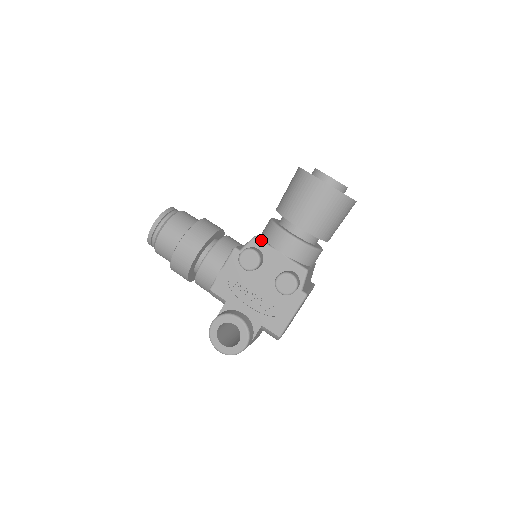
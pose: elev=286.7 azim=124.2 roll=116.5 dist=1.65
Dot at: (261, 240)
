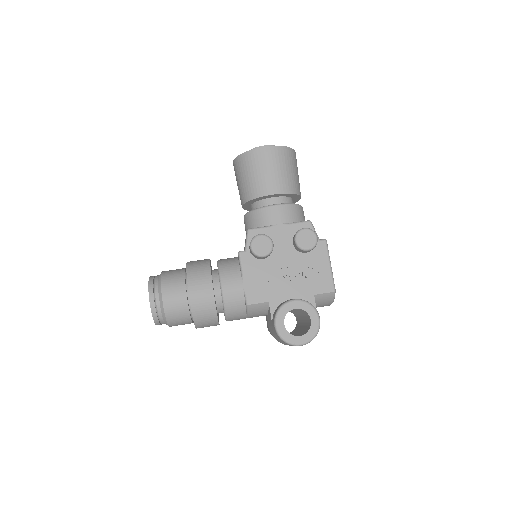
Dot at: (255, 228)
